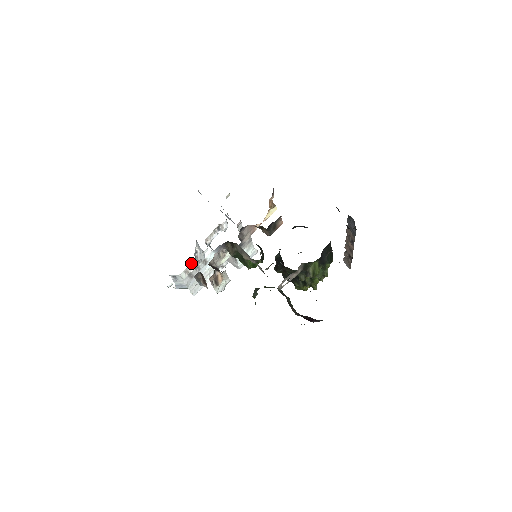
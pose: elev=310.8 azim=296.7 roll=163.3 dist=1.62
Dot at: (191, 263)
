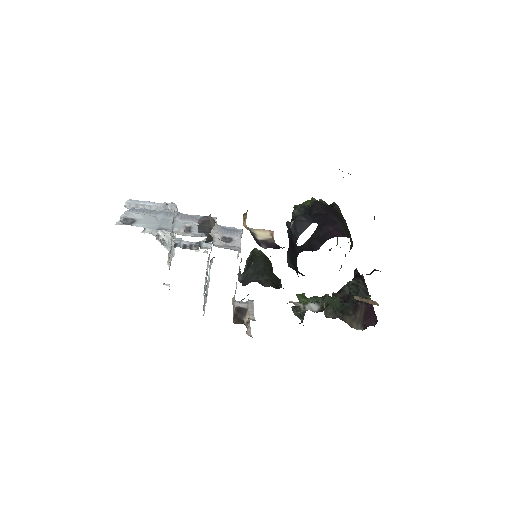
Dot at: occluded
